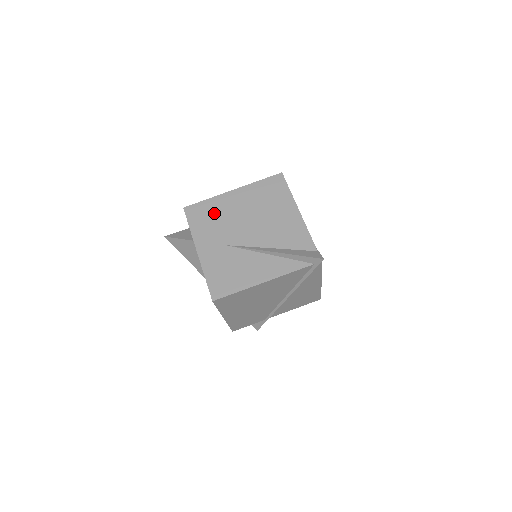
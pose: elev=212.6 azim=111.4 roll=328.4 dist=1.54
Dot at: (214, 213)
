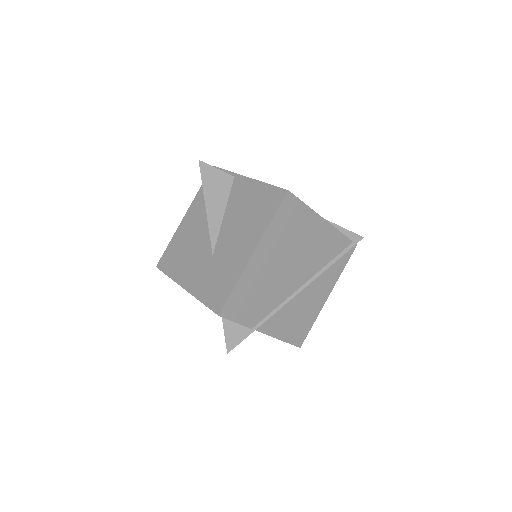
Dot at: occluded
